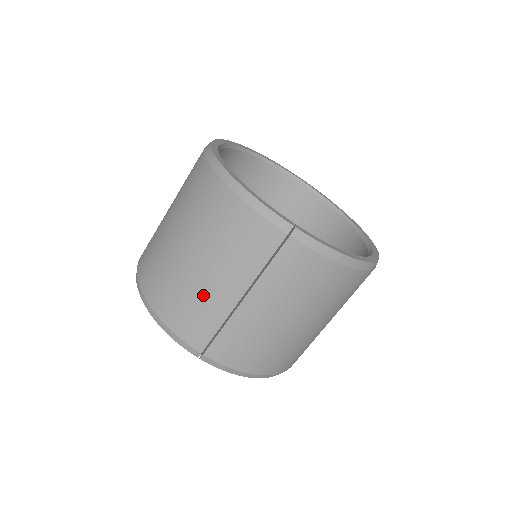
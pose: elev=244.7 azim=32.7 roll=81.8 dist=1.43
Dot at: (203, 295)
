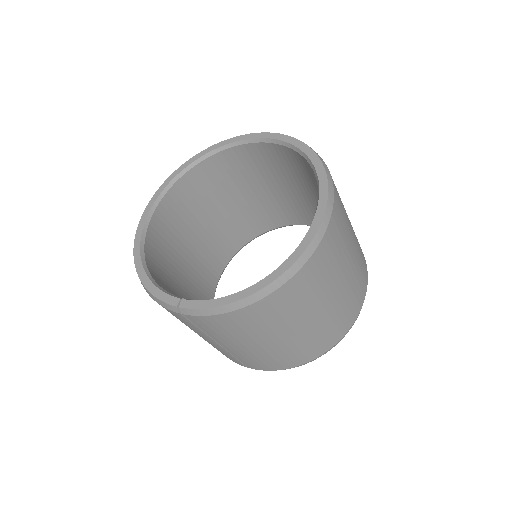
Dot at: occluded
